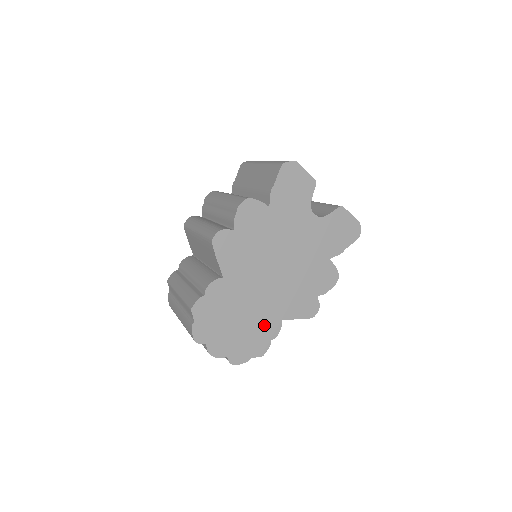
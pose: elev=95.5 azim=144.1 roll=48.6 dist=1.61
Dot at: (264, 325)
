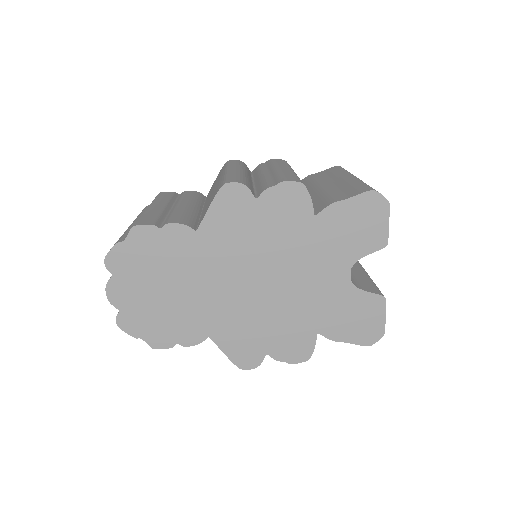
Dot at: (187, 322)
